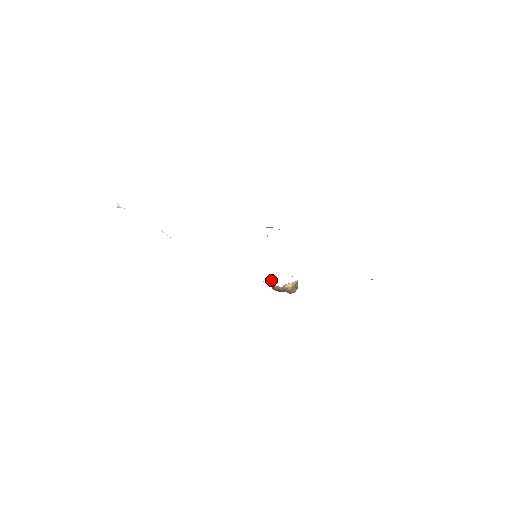
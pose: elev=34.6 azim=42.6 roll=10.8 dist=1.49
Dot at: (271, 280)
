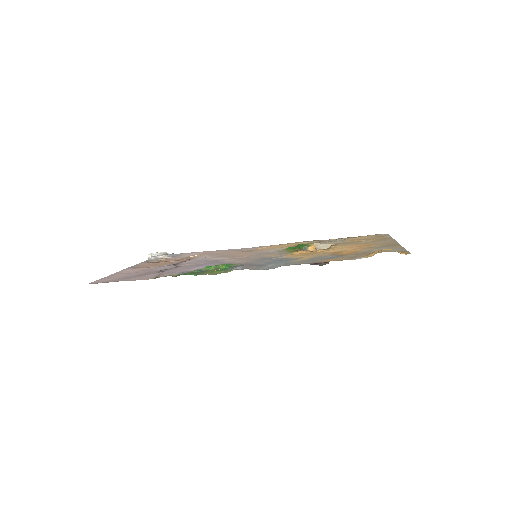
Dot at: occluded
